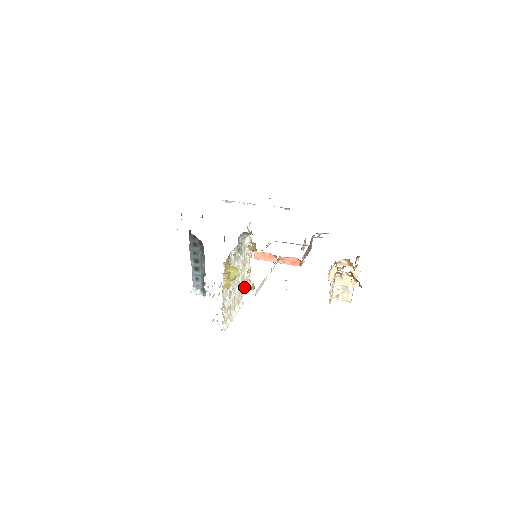
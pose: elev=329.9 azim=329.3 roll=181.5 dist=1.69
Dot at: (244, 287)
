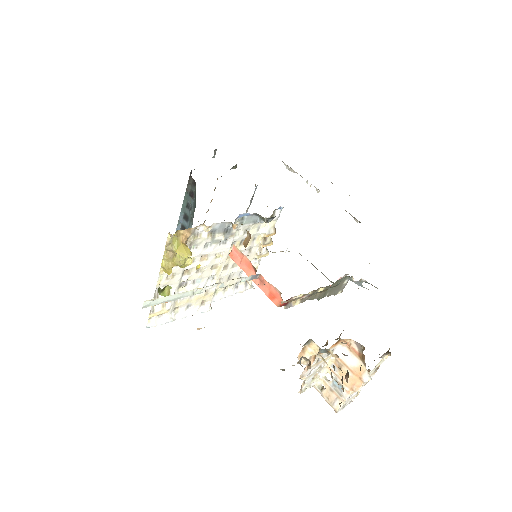
Dot at: (233, 289)
